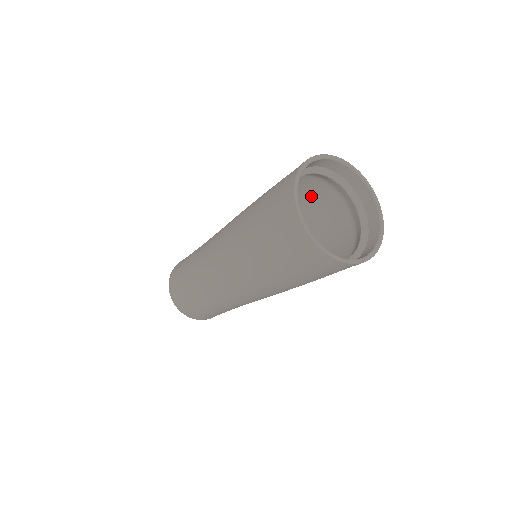
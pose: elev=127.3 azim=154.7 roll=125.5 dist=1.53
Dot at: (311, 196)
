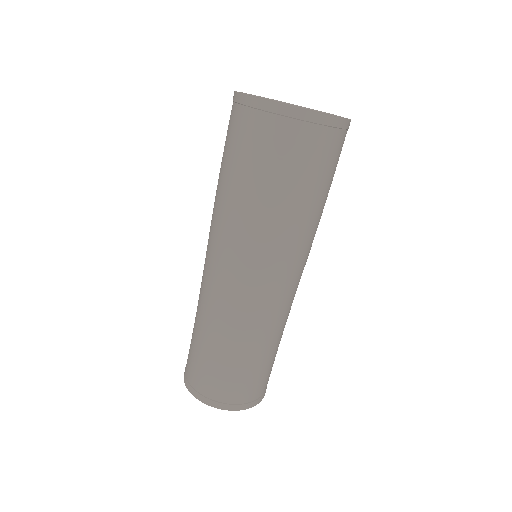
Dot at: occluded
